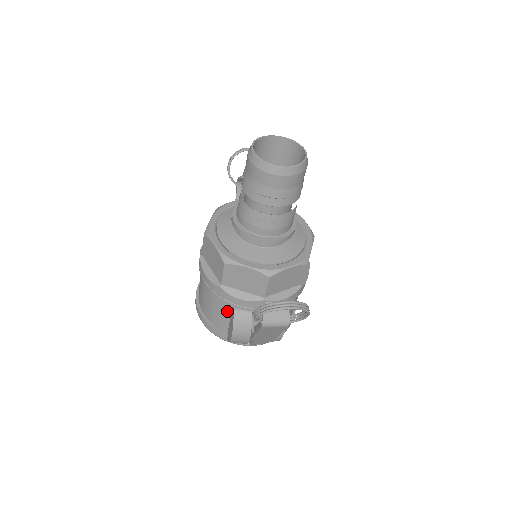
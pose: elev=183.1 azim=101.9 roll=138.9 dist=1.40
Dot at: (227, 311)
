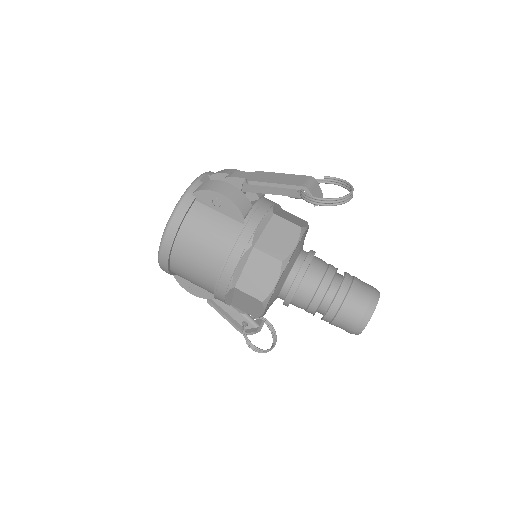
Dot at: occluded
